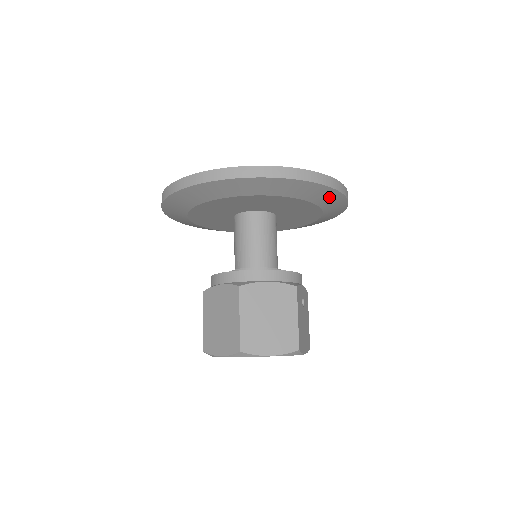
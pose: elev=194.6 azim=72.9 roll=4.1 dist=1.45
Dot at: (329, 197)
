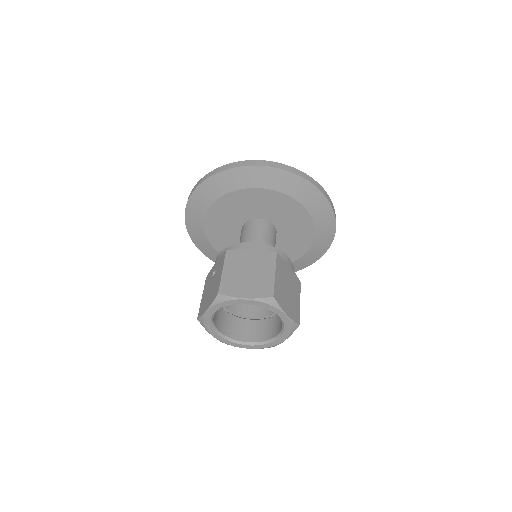
Dot at: (324, 242)
